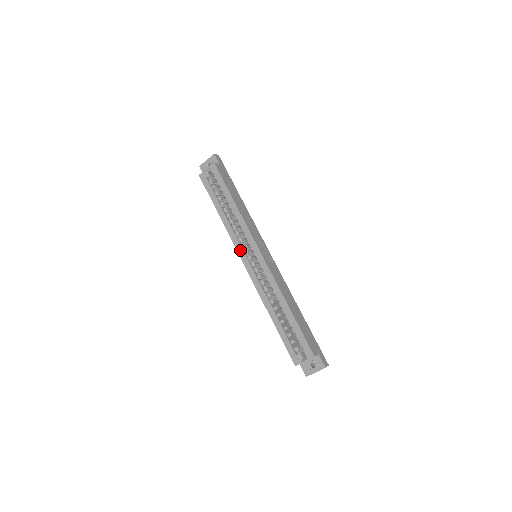
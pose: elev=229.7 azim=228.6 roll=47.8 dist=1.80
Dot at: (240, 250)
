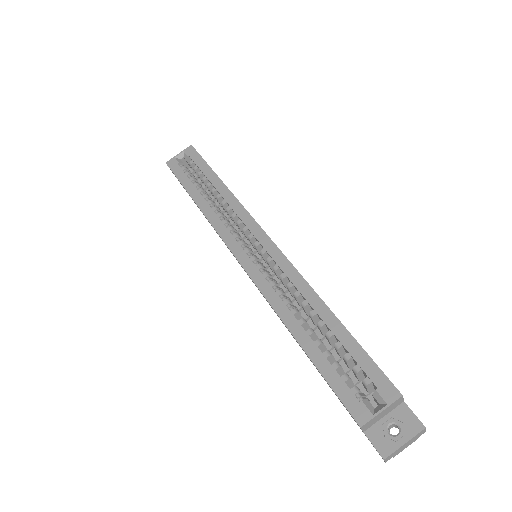
Dot at: (231, 241)
